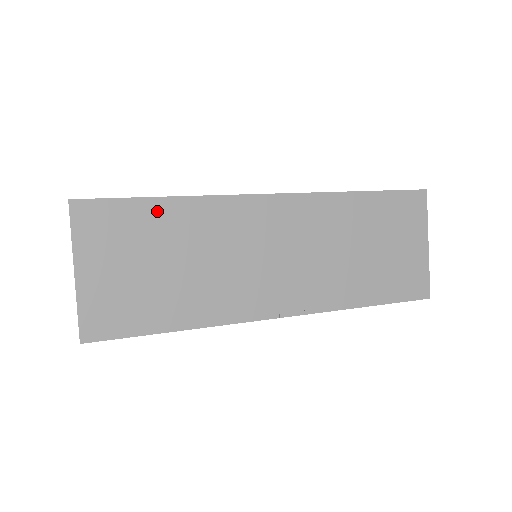
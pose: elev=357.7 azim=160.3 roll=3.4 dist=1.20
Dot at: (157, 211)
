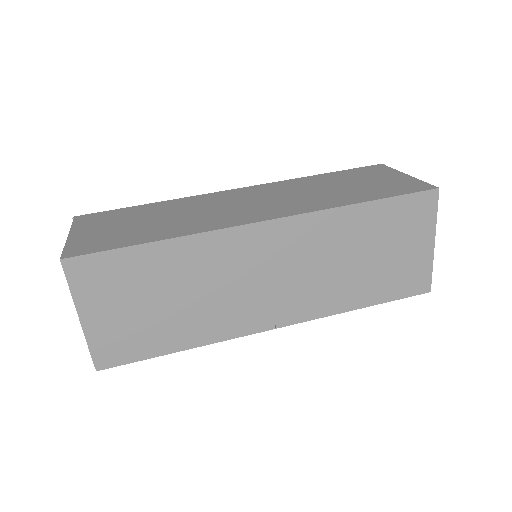
Dot at: (148, 256)
